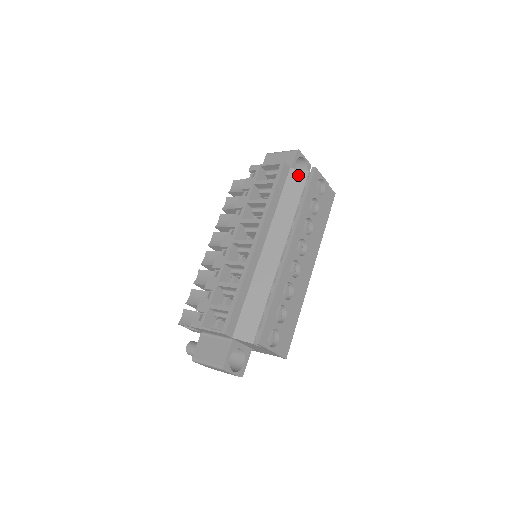
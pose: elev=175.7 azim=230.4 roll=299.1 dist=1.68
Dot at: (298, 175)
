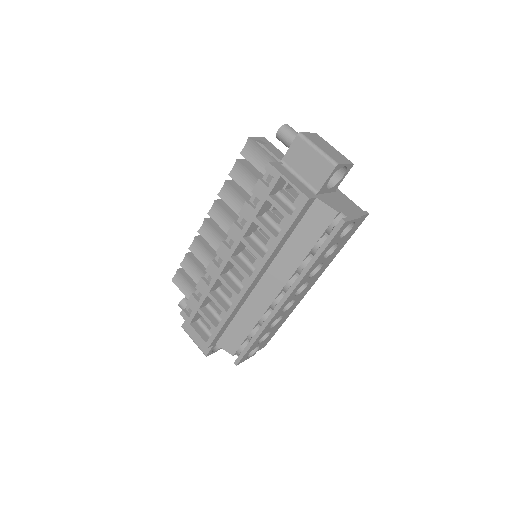
Dot at: (323, 212)
